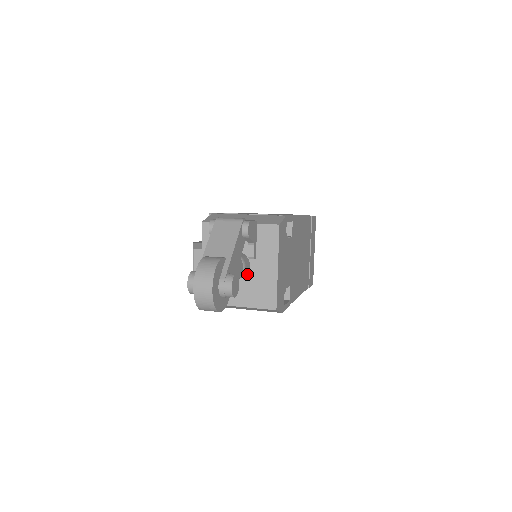
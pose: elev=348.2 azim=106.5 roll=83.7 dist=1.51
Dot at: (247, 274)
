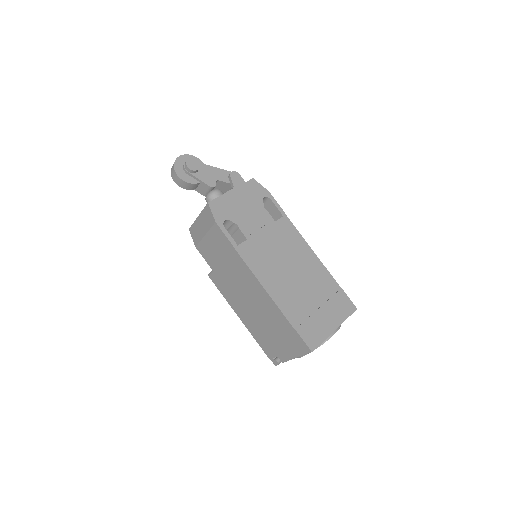
Dot at: occluded
